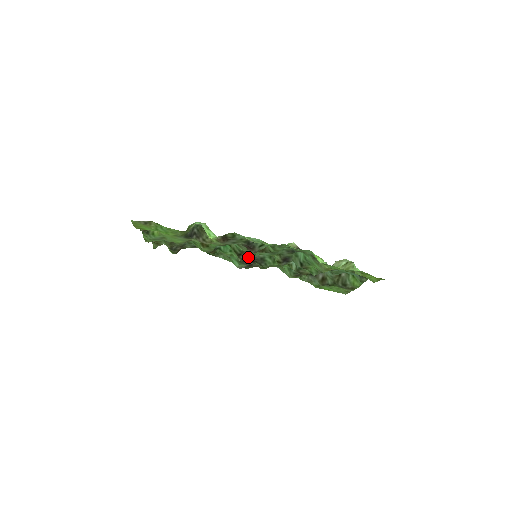
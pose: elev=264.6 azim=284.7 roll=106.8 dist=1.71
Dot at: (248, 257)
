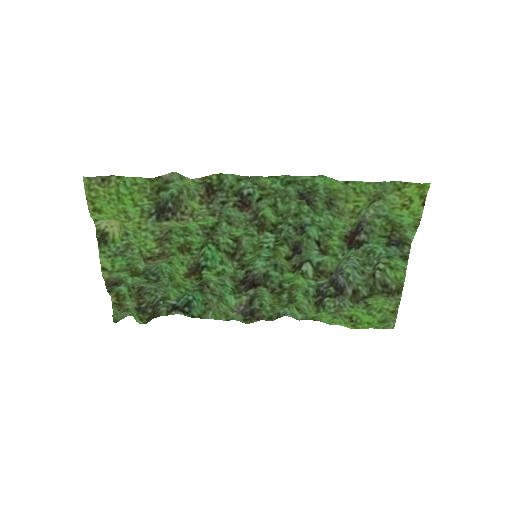
Dot at: (246, 255)
